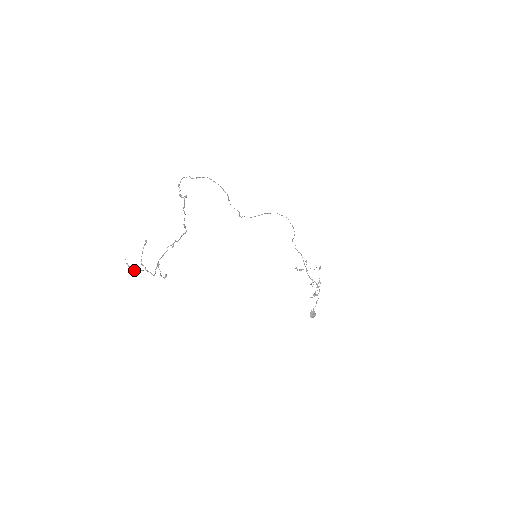
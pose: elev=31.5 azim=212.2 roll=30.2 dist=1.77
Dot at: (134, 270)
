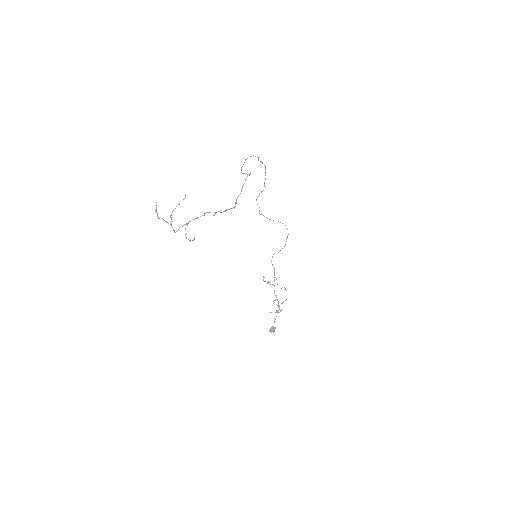
Dot at: (159, 218)
